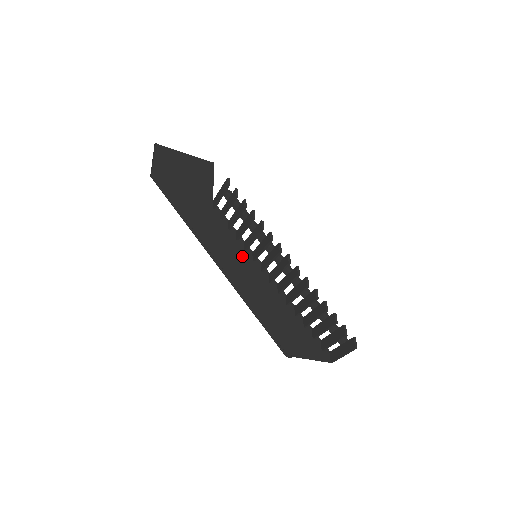
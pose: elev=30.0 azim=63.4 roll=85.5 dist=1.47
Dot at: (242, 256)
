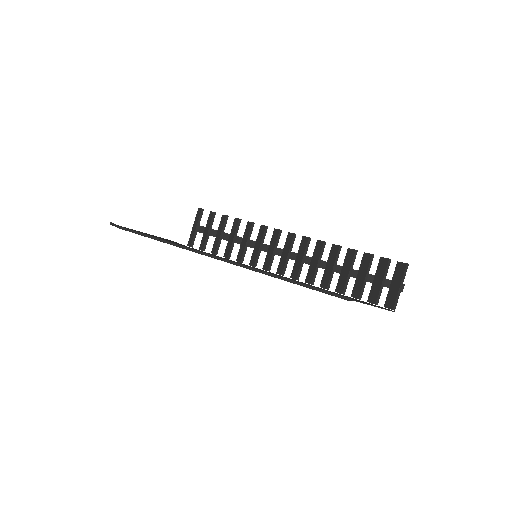
Dot at: occluded
